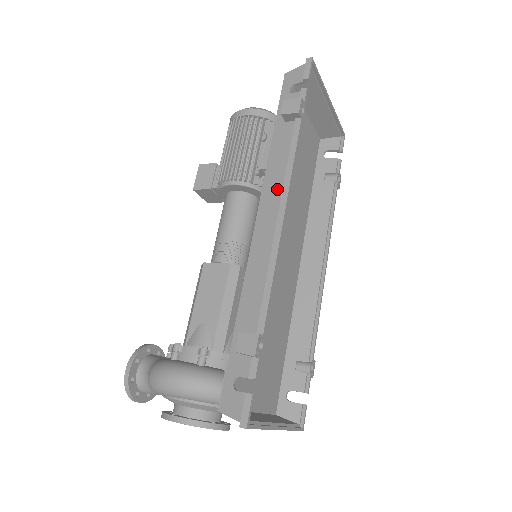
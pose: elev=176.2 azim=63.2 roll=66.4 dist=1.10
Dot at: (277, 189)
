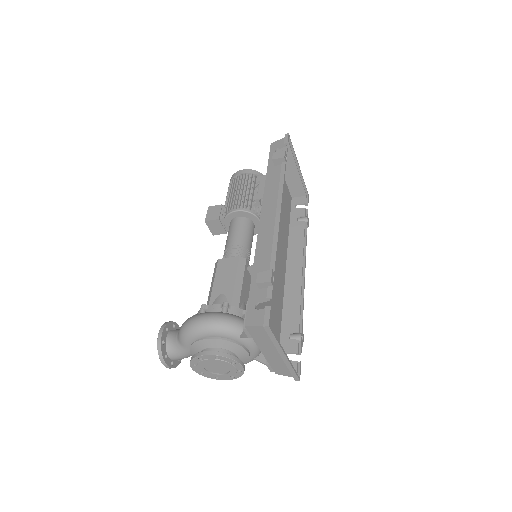
Dot at: (273, 199)
